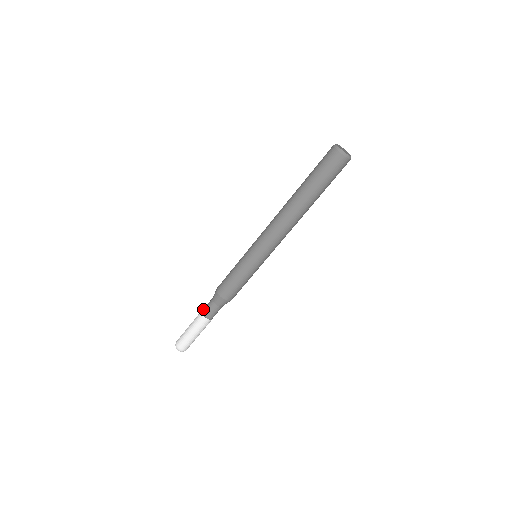
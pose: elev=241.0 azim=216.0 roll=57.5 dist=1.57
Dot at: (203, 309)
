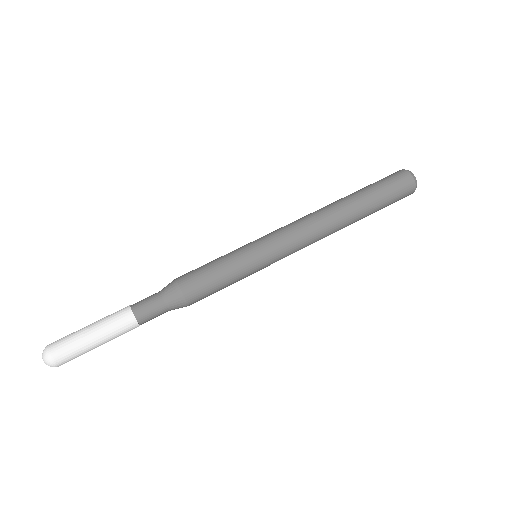
Dot at: occluded
